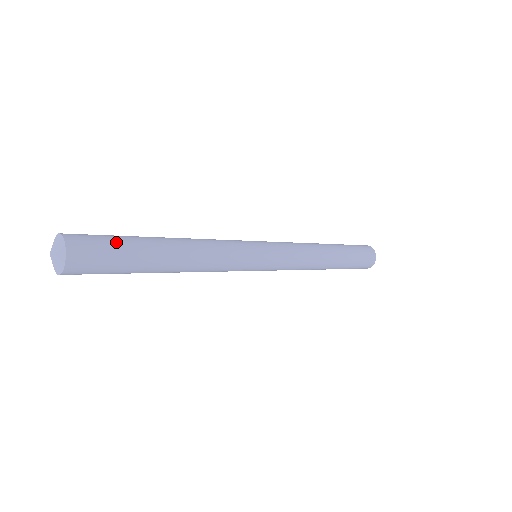
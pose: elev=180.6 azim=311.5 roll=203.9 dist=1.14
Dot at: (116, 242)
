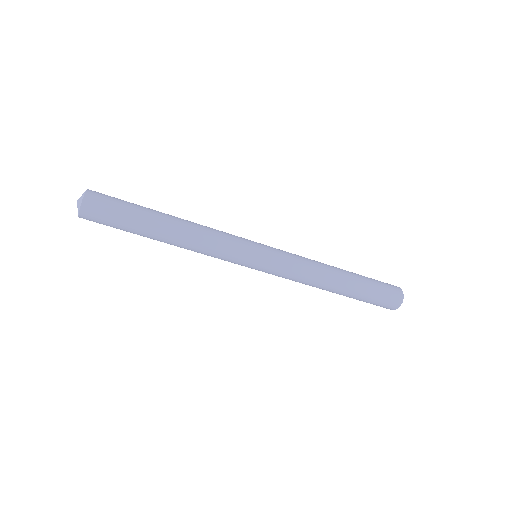
Dot at: occluded
